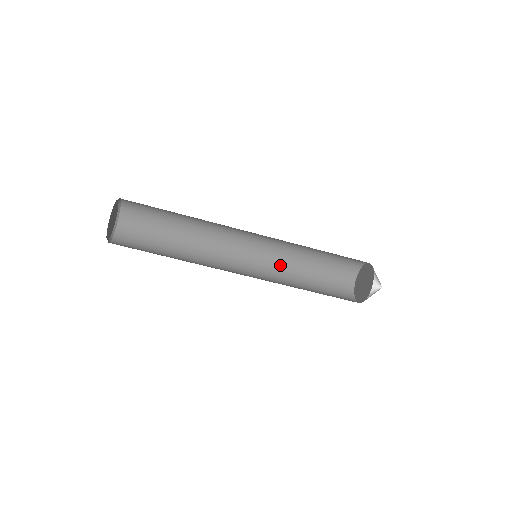
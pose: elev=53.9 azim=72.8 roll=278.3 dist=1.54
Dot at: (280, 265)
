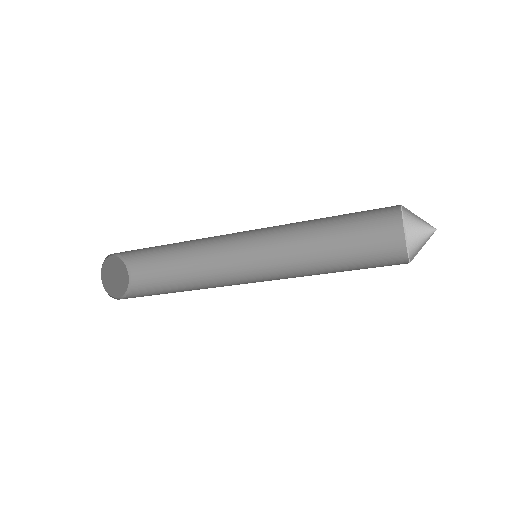
Dot at: (290, 224)
